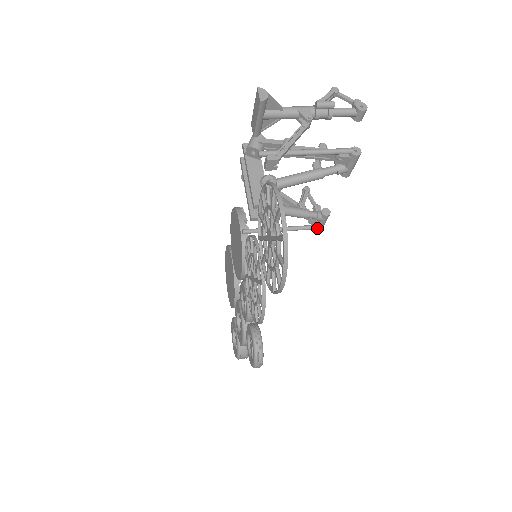
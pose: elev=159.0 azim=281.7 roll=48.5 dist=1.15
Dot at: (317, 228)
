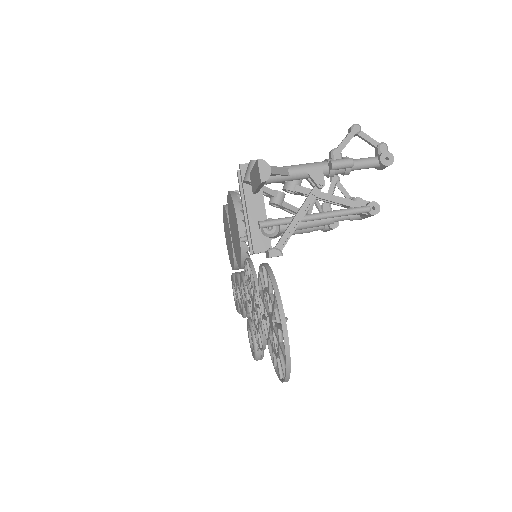
Dot at: occluded
